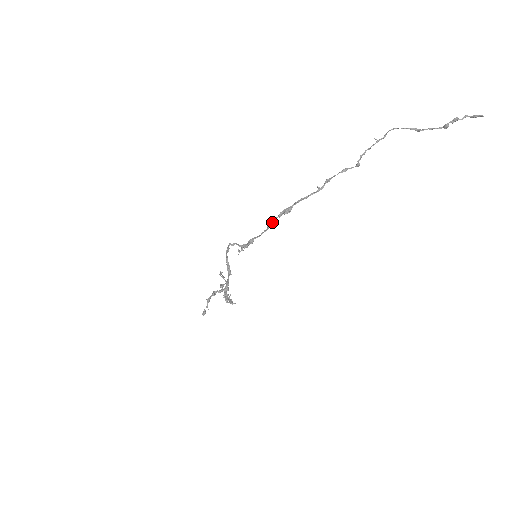
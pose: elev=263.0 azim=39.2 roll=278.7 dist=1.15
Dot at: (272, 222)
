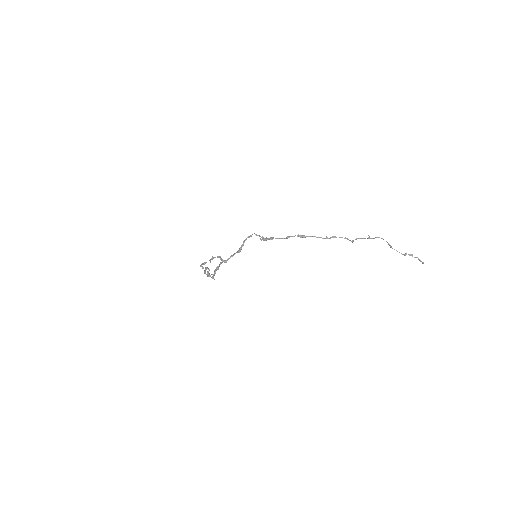
Dot at: (291, 236)
